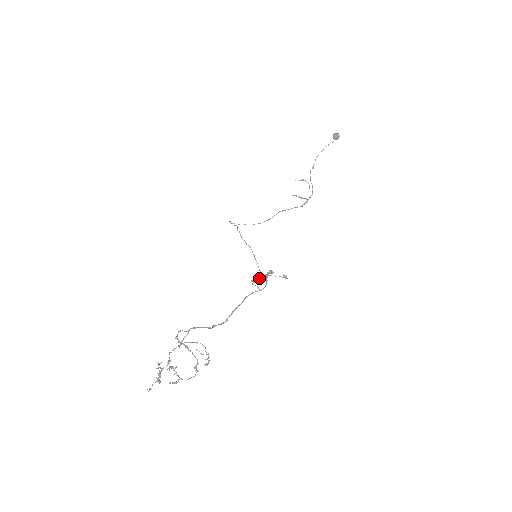
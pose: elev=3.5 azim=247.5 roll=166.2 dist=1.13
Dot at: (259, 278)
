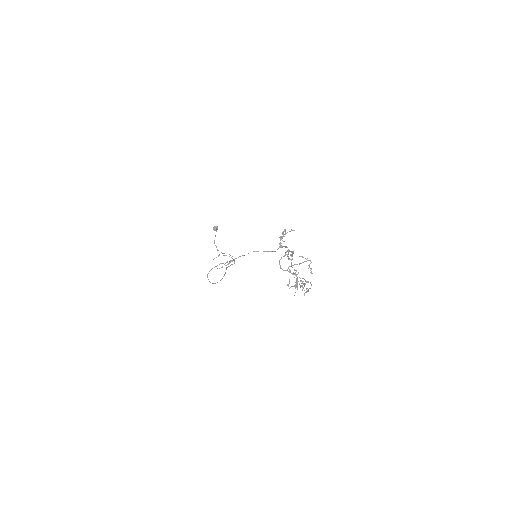
Dot at: (284, 230)
